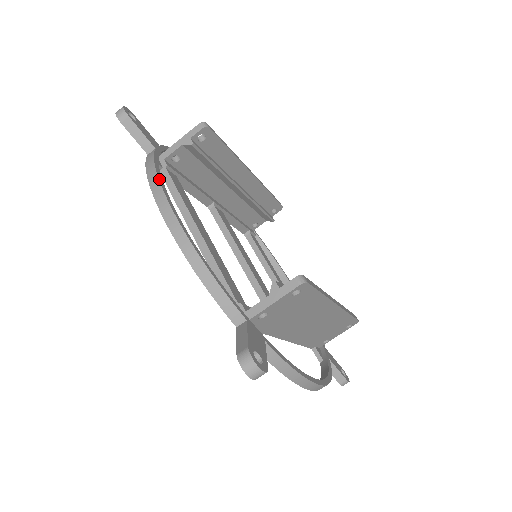
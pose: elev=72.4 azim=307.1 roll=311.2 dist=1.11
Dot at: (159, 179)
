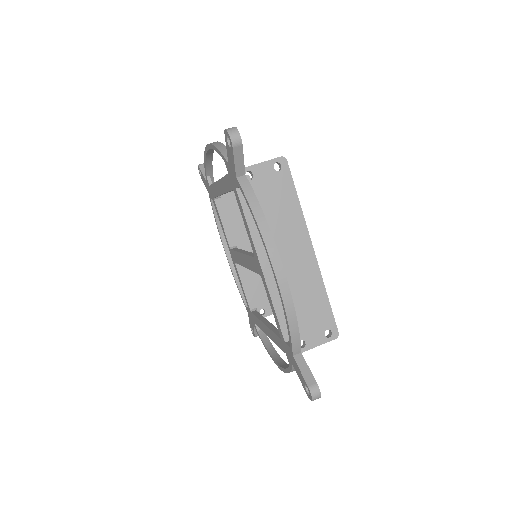
Dot at: occluded
